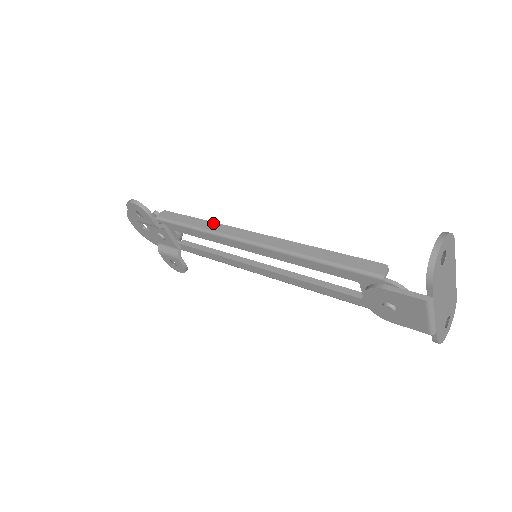
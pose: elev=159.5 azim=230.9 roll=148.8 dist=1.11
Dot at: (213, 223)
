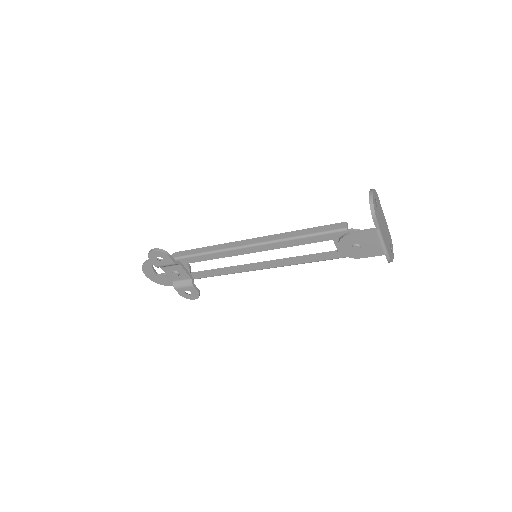
Dot at: (218, 245)
